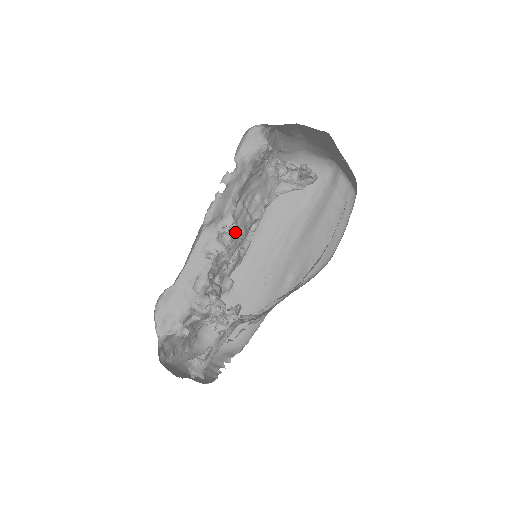
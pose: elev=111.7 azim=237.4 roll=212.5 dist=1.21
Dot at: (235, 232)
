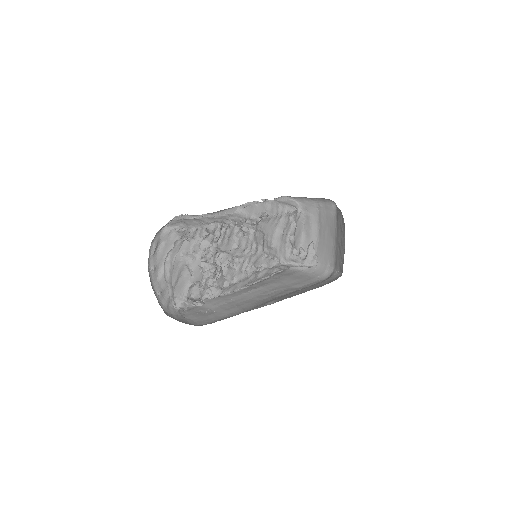
Dot at: (251, 235)
